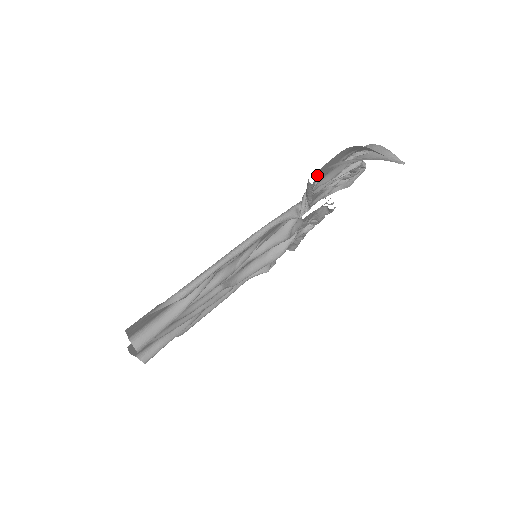
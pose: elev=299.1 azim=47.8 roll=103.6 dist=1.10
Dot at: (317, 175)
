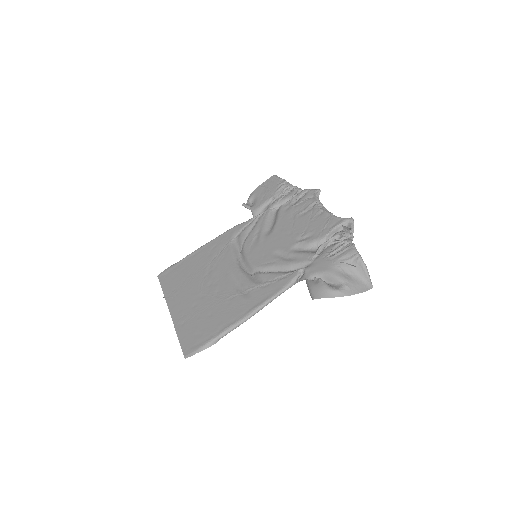
Dot at: (319, 288)
